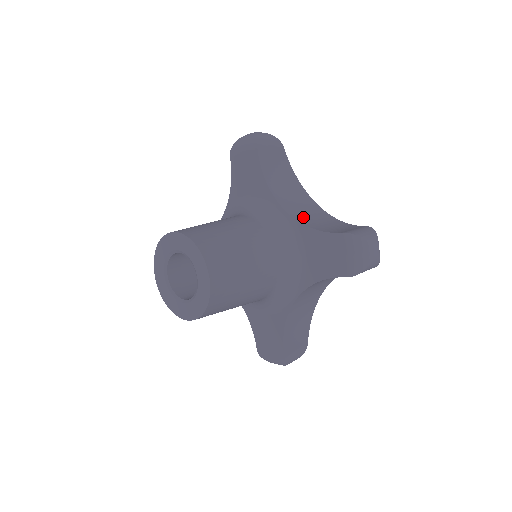
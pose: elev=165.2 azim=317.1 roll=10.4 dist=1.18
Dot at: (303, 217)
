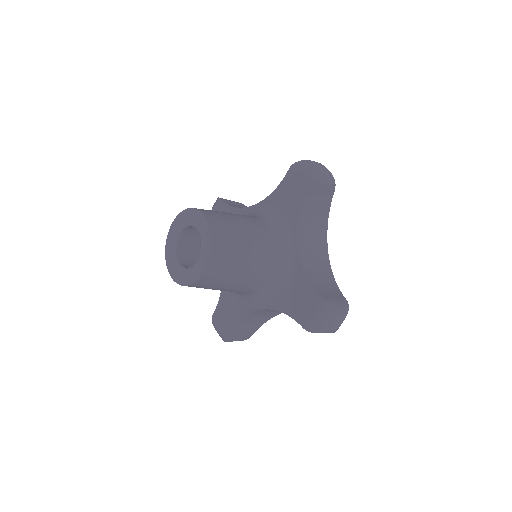
Dot at: occluded
